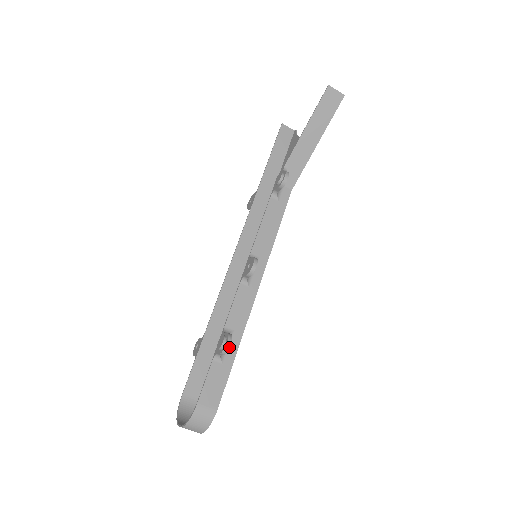
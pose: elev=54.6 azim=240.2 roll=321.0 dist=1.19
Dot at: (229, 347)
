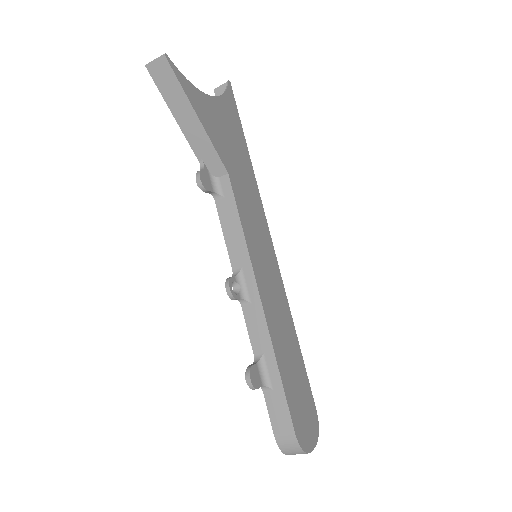
Dot at: (251, 383)
